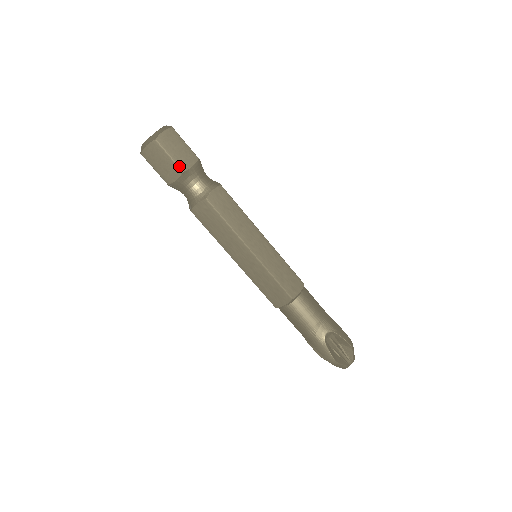
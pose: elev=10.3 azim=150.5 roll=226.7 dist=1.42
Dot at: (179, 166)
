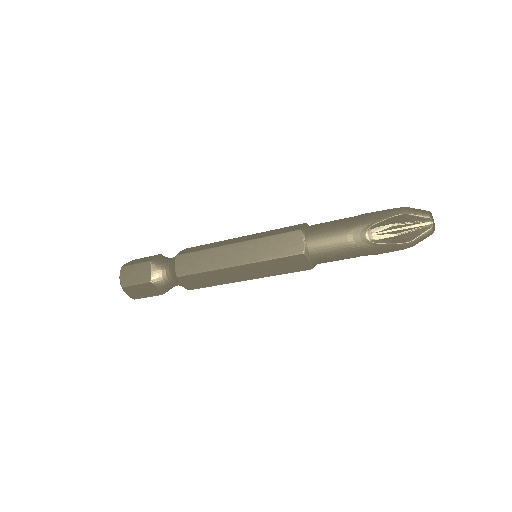
Dot at: (145, 282)
